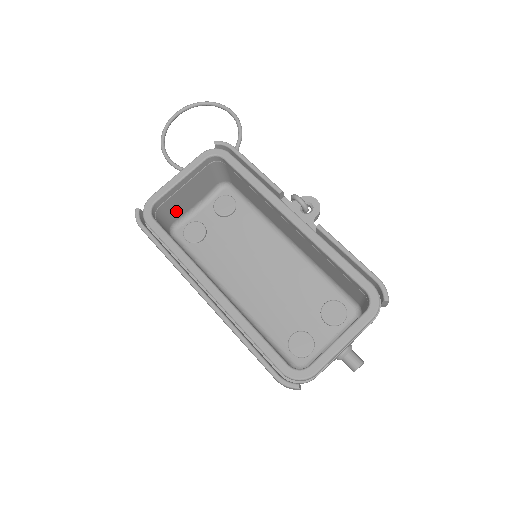
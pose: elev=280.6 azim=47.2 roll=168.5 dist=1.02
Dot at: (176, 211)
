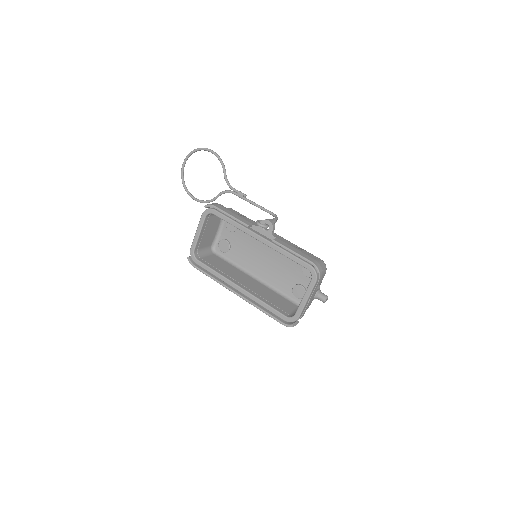
Dot at: (208, 242)
